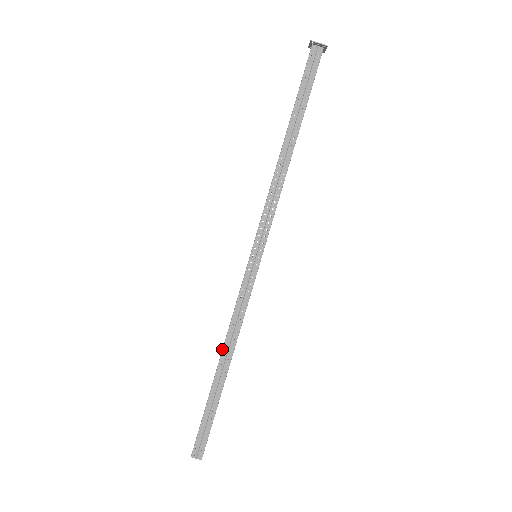
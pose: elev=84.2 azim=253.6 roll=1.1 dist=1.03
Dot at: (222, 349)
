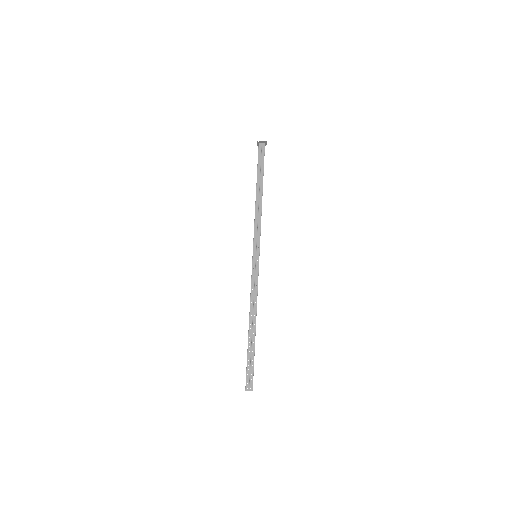
Dot at: (249, 315)
